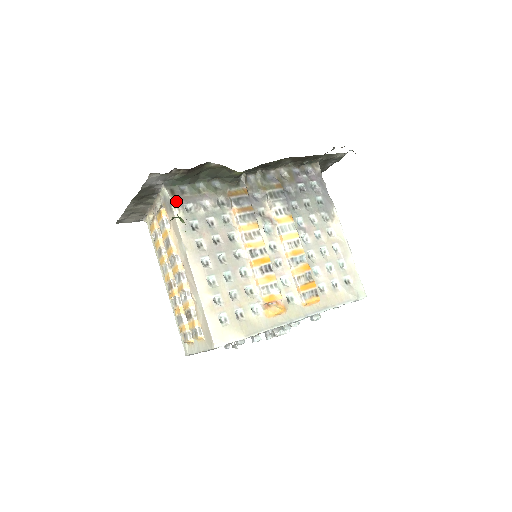
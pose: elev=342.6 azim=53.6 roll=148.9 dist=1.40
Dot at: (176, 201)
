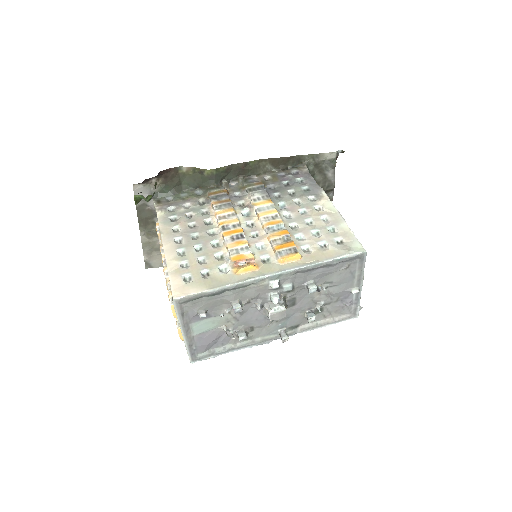
Dot at: (160, 206)
